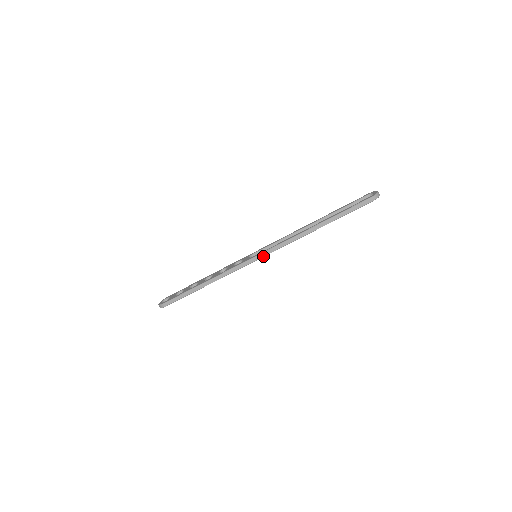
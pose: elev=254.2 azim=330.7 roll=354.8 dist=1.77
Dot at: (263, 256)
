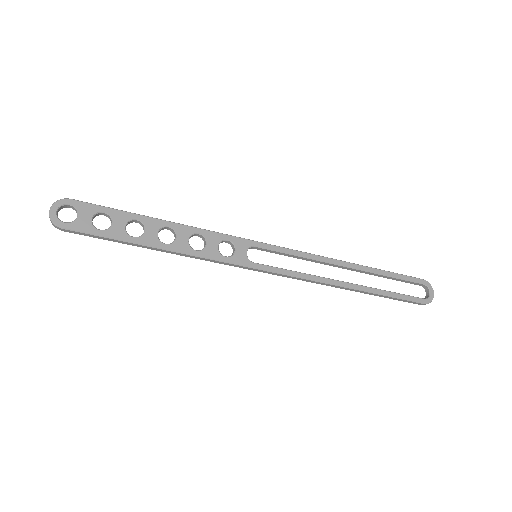
Dot at: occluded
